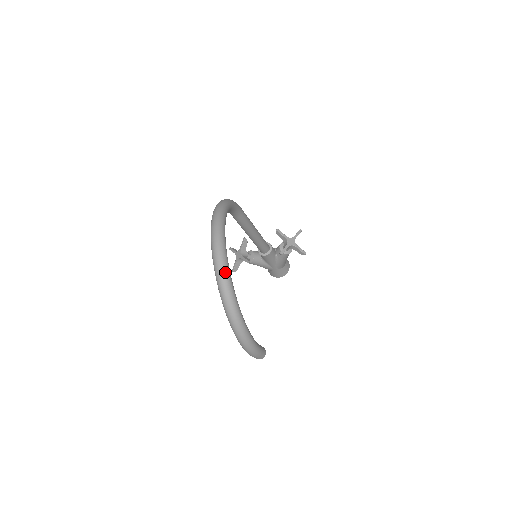
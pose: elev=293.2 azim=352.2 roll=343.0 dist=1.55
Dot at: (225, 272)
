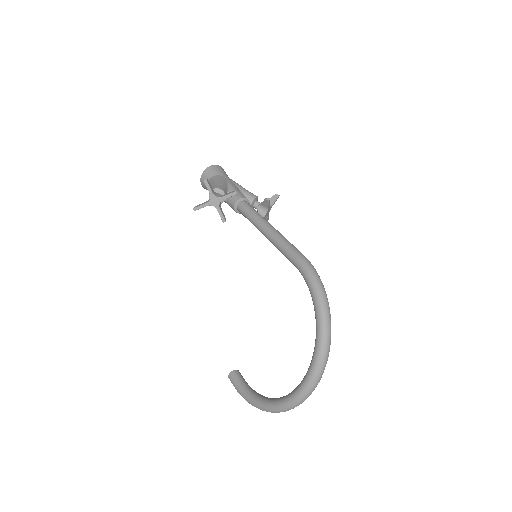
Dot at: occluded
